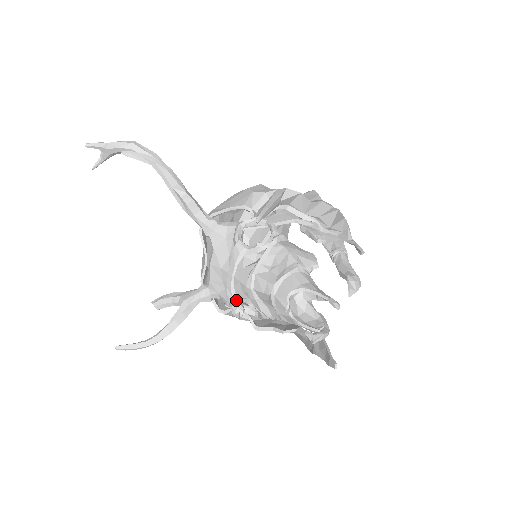
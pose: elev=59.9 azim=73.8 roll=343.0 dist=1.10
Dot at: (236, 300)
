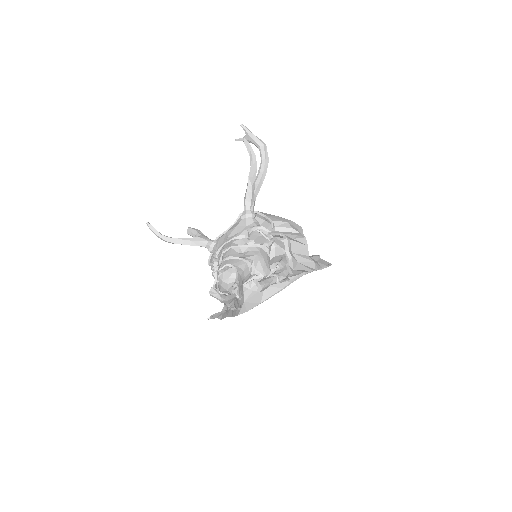
Dot at: (216, 257)
